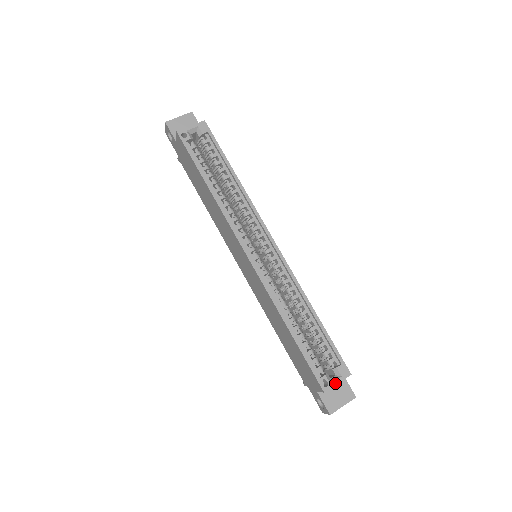
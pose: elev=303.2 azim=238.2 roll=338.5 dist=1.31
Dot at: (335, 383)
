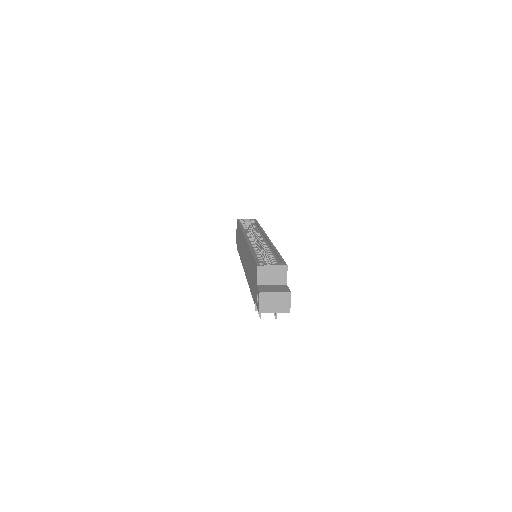
Dot at: (270, 265)
